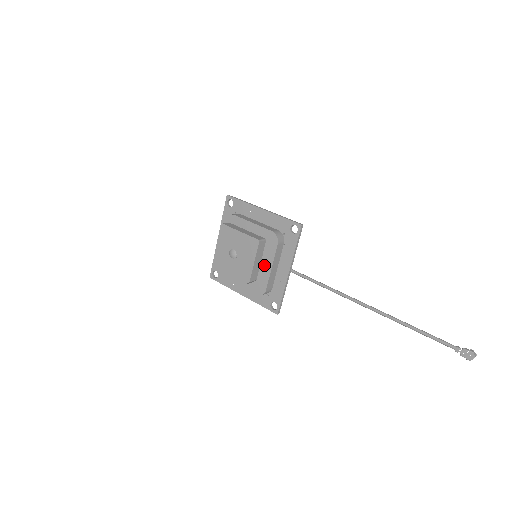
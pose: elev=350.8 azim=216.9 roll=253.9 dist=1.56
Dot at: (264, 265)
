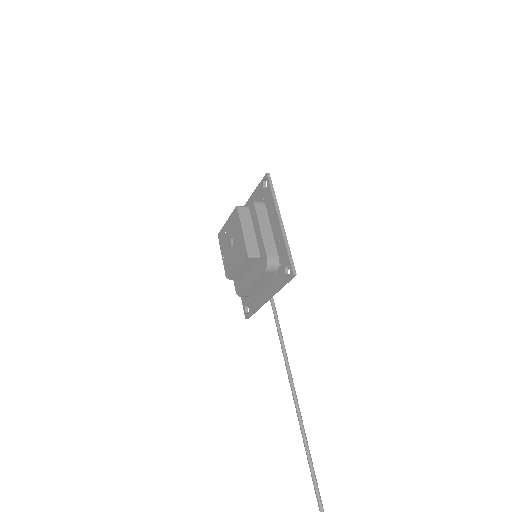
Dot at: (249, 275)
